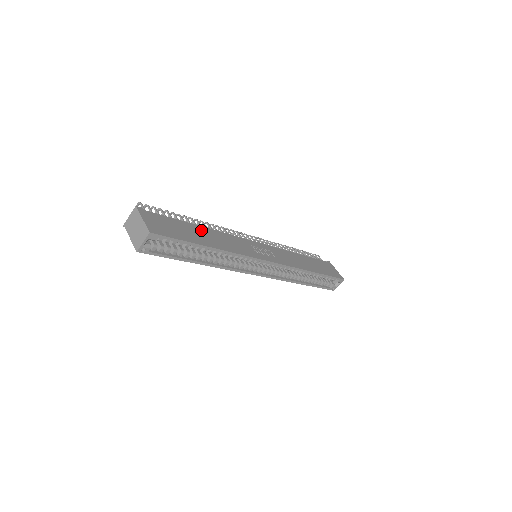
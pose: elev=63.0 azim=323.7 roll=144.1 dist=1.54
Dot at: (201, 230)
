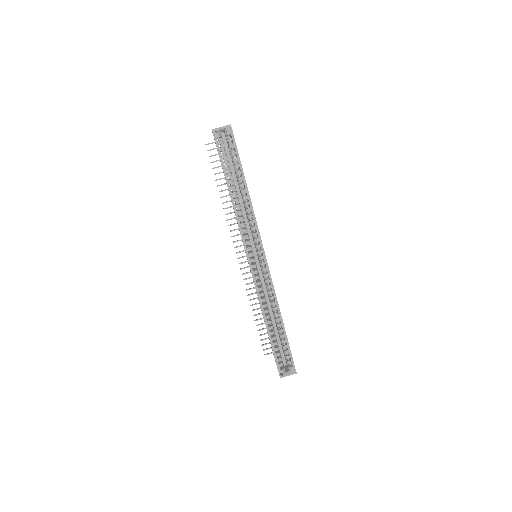
Dot at: occluded
